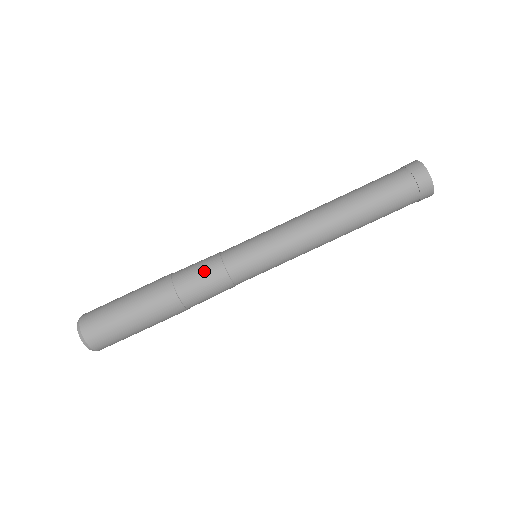
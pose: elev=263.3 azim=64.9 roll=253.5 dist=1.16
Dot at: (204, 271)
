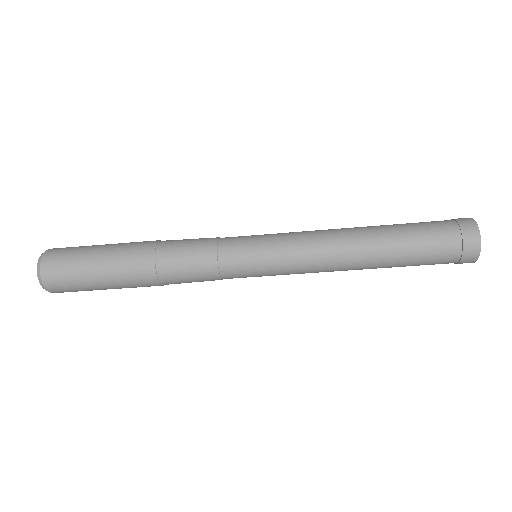
Dot at: (193, 254)
